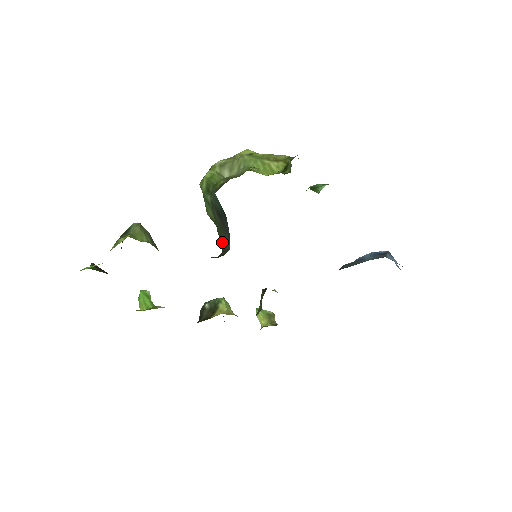
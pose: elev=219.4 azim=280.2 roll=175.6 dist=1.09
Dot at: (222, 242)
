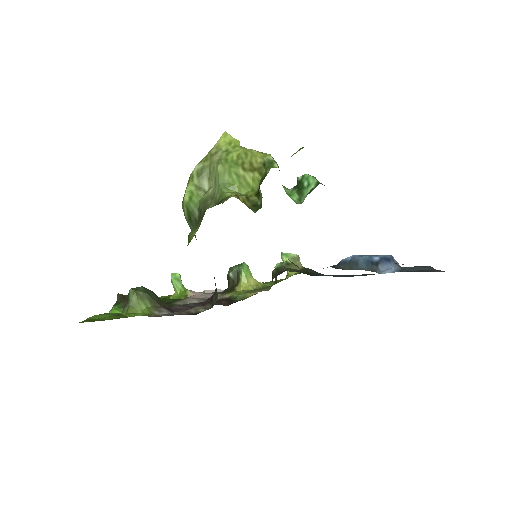
Dot at: occluded
